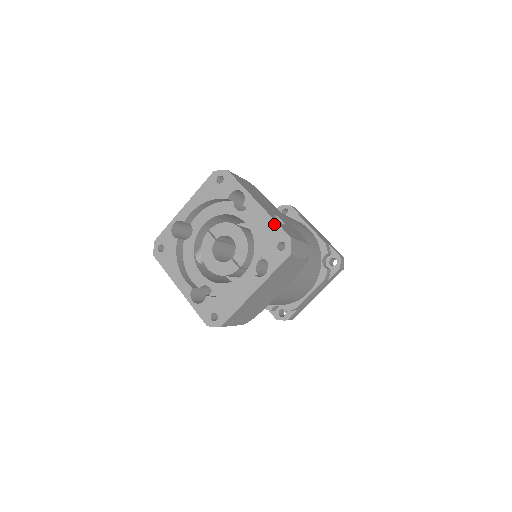
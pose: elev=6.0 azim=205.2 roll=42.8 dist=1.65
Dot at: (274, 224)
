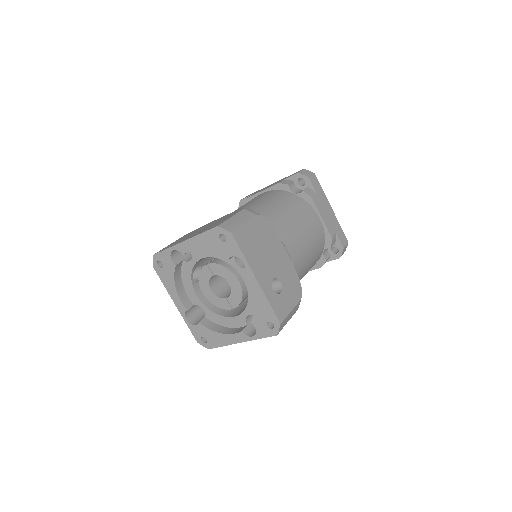
Dot at: (268, 306)
